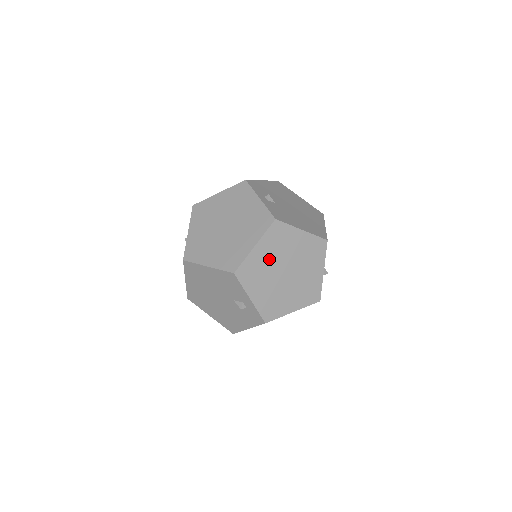
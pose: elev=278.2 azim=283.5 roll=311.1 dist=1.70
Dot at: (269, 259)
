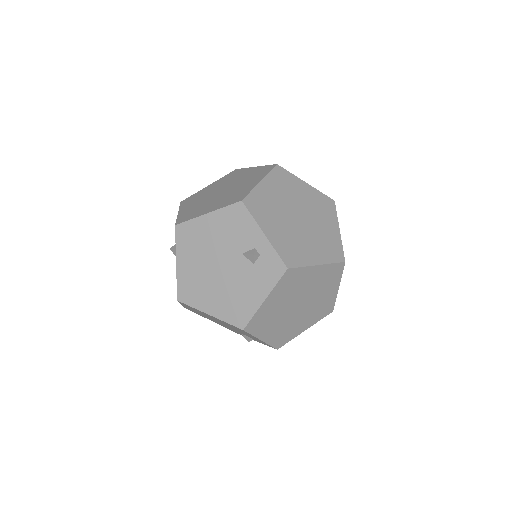
Dot at: (278, 199)
